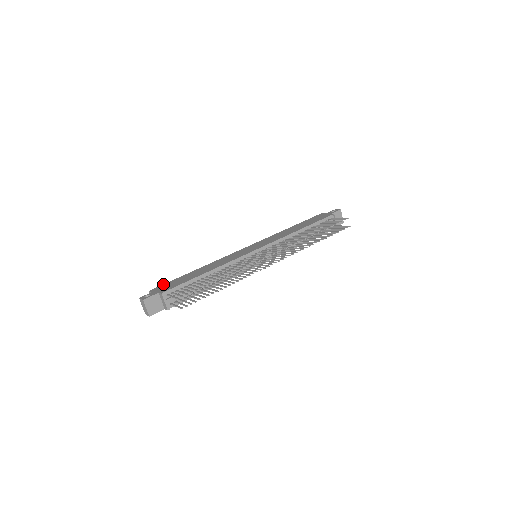
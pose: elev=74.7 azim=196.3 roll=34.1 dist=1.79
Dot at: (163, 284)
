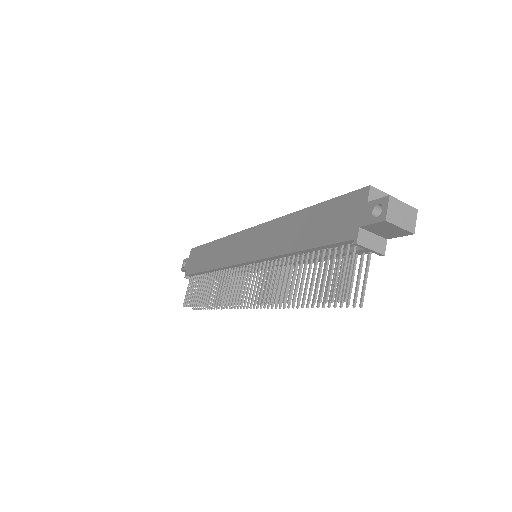
Dot at: (197, 247)
